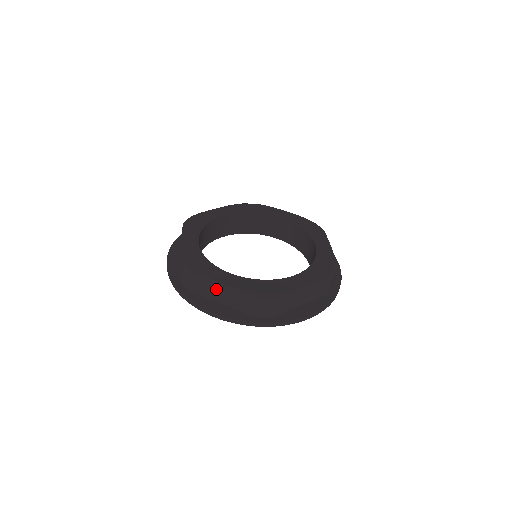
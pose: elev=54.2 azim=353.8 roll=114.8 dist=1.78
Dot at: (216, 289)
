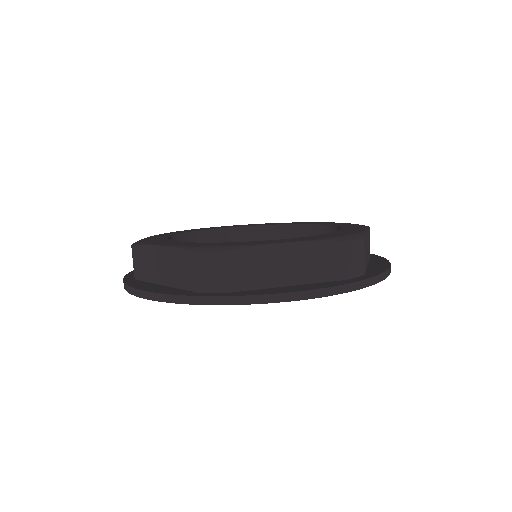
Dot at: (278, 260)
